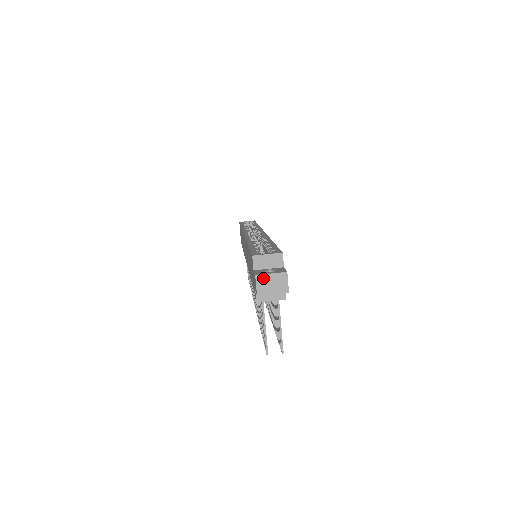
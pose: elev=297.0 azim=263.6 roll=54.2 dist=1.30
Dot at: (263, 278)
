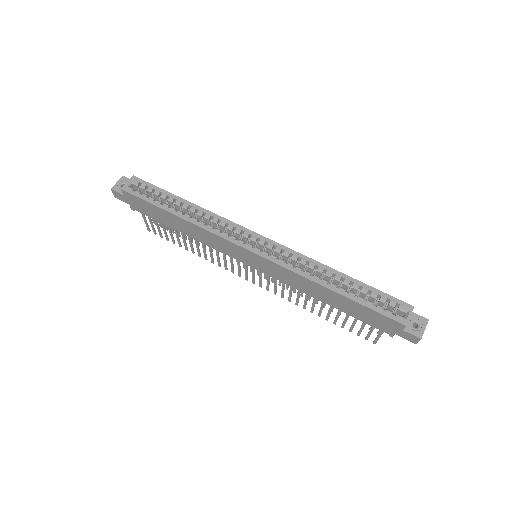
Dot at: (422, 335)
